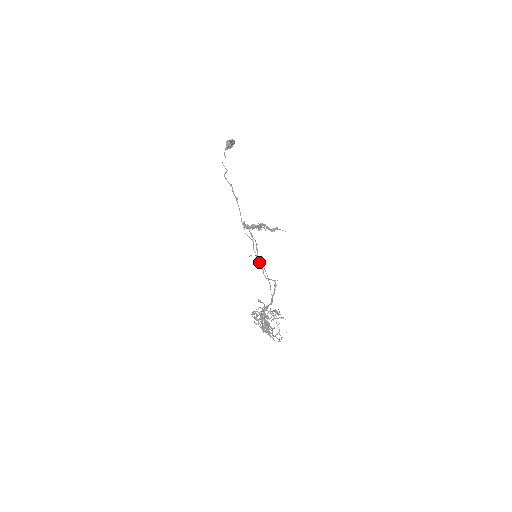
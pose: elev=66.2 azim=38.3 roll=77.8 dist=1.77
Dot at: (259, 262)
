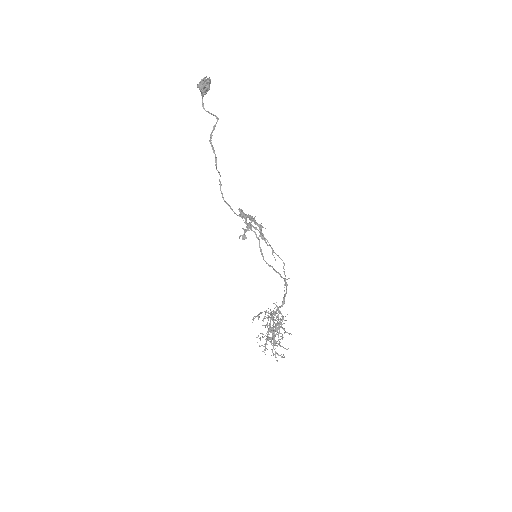
Dot at: occluded
